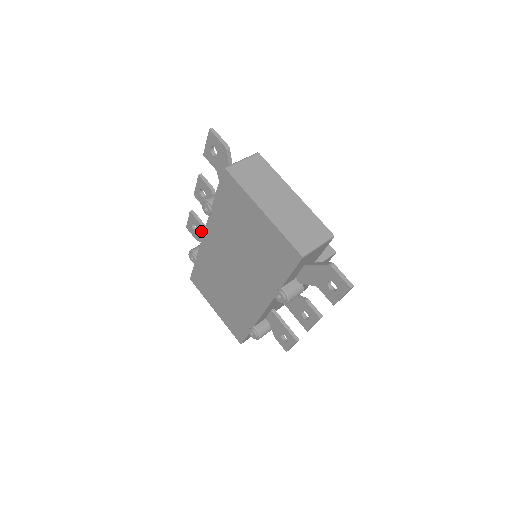
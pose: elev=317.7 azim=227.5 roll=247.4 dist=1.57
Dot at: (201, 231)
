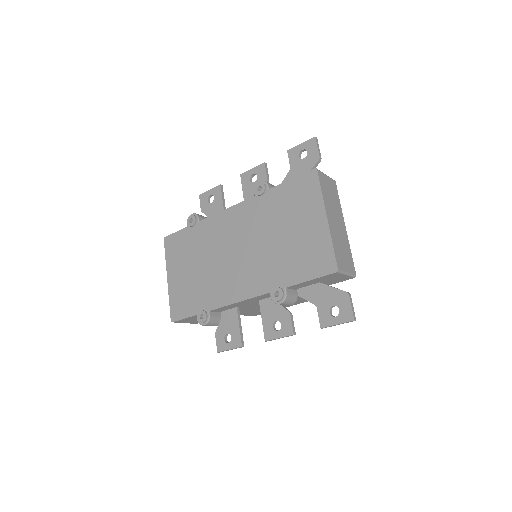
Dot at: (217, 206)
